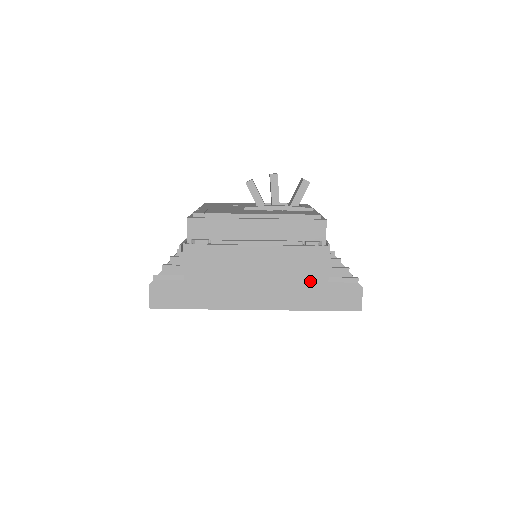
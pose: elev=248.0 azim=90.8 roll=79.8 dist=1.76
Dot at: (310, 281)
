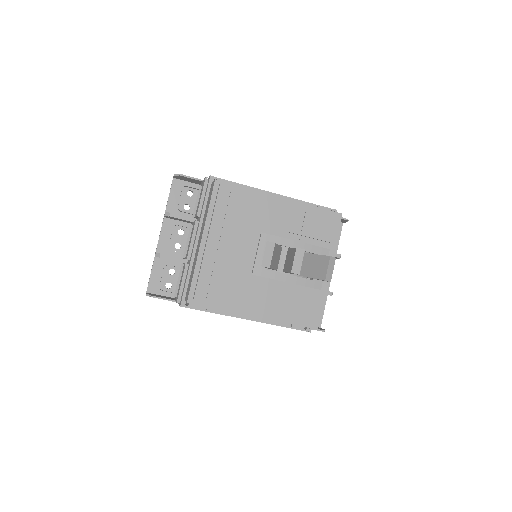
Dot at: occluded
